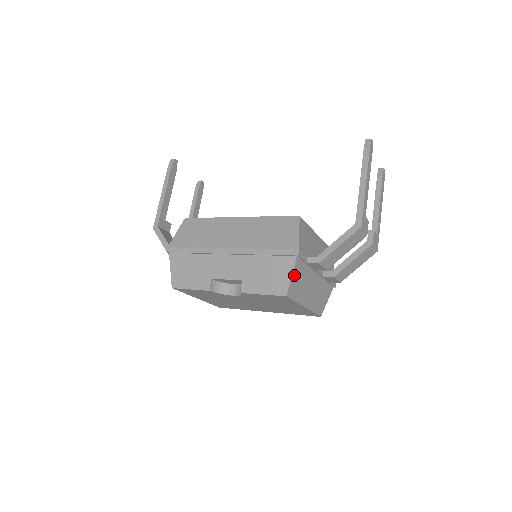
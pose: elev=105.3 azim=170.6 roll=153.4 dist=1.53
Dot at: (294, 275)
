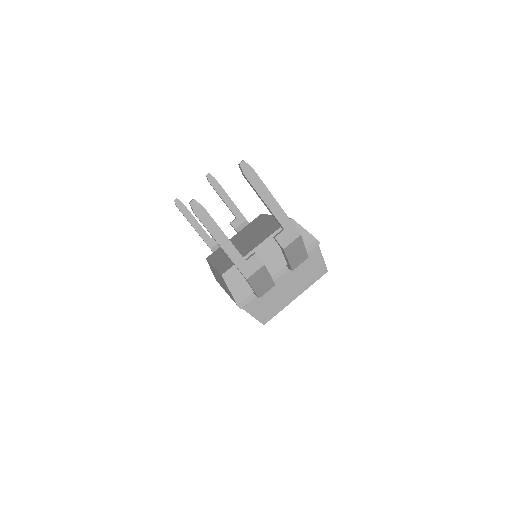
Dot at: (255, 313)
